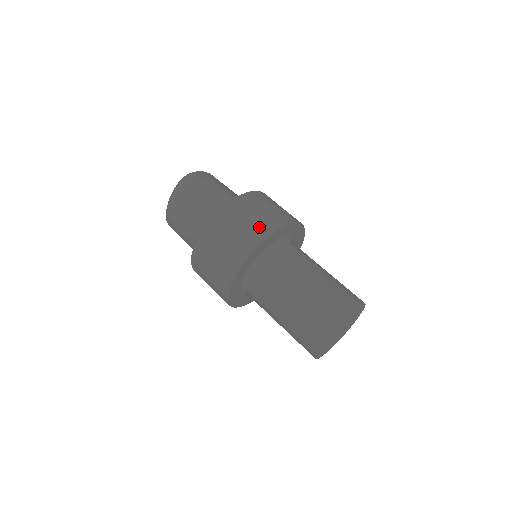
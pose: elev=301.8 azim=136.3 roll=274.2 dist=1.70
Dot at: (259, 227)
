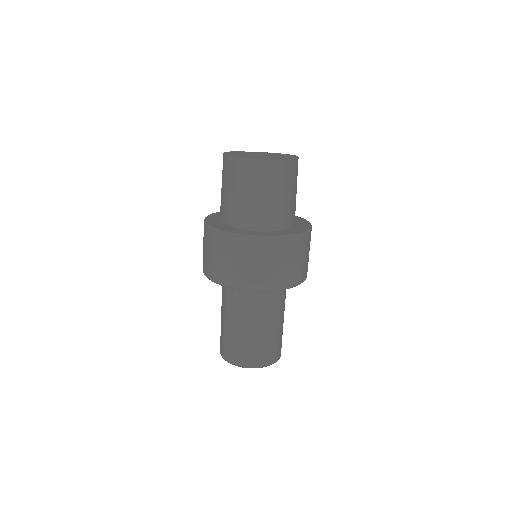
Dot at: (265, 279)
